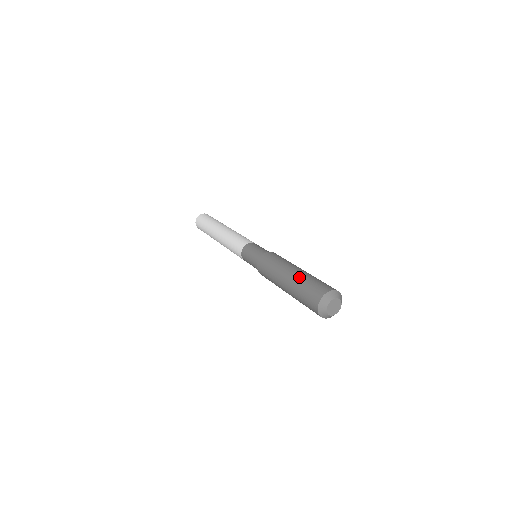
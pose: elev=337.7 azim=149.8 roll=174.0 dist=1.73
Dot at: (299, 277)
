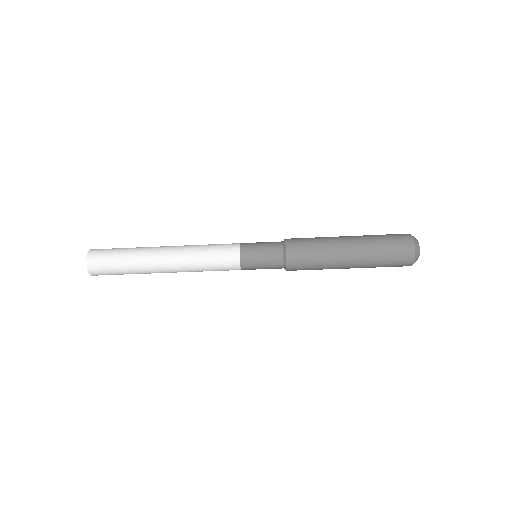
Dot at: (363, 235)
